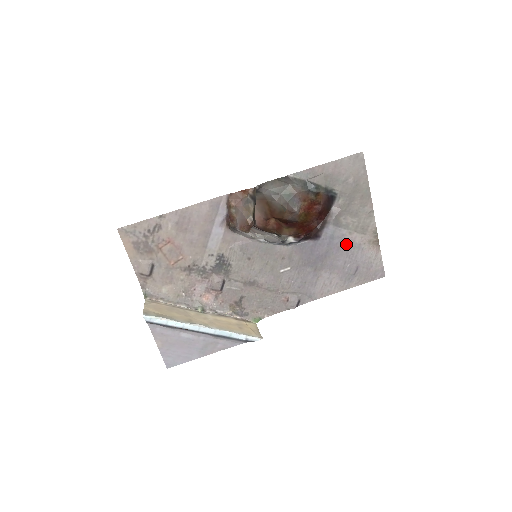
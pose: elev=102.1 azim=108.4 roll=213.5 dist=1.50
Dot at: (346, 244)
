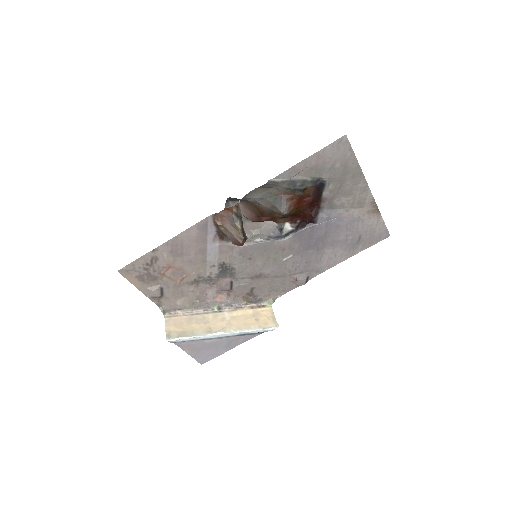
Dot at: (344, 221)
